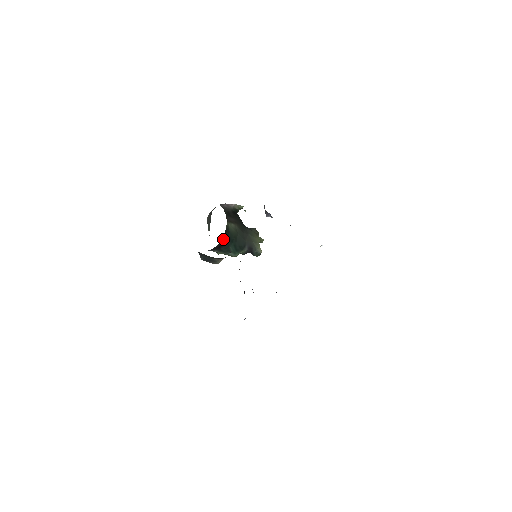
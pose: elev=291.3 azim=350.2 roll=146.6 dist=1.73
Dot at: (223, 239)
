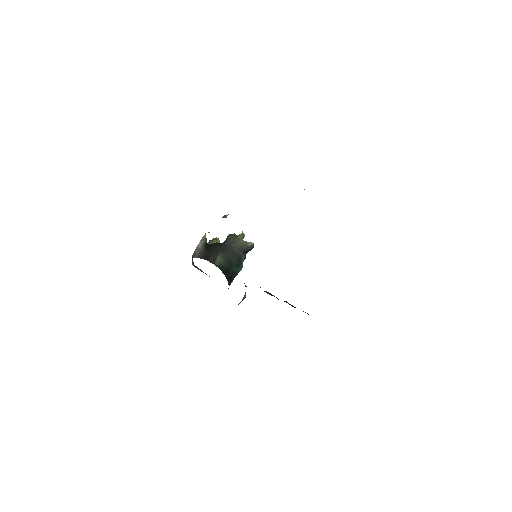
Dot at: (226, 276)
